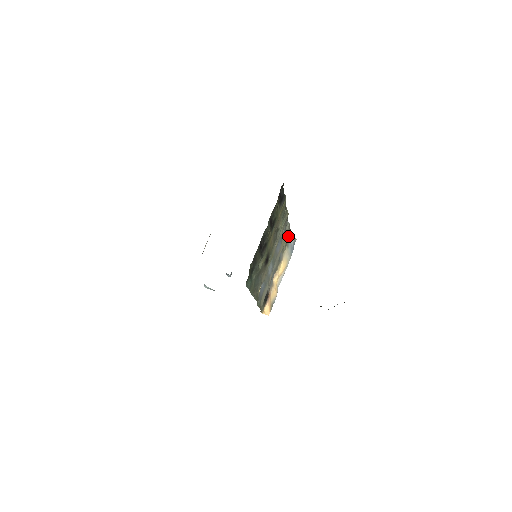
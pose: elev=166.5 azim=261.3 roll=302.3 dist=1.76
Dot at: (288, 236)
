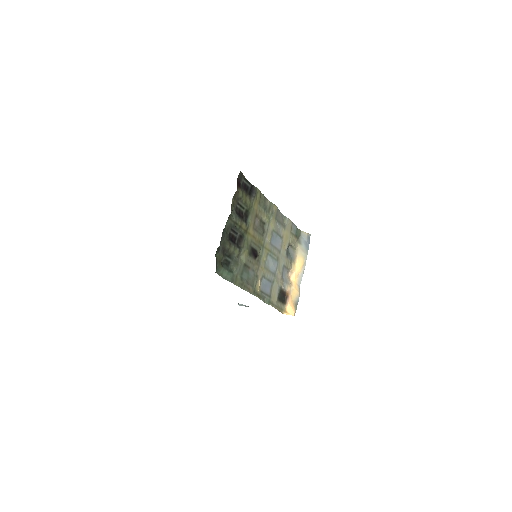
Dot at: (294, 232)
